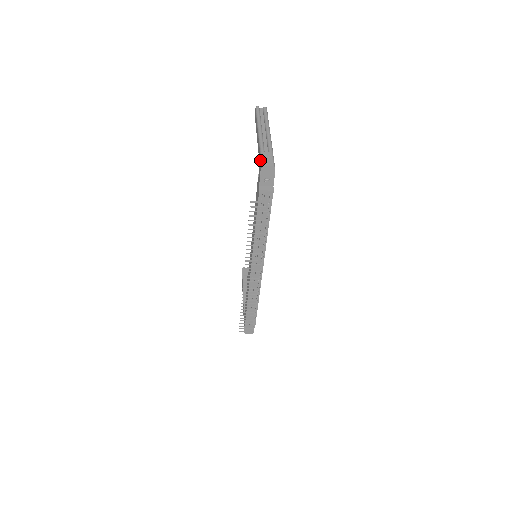
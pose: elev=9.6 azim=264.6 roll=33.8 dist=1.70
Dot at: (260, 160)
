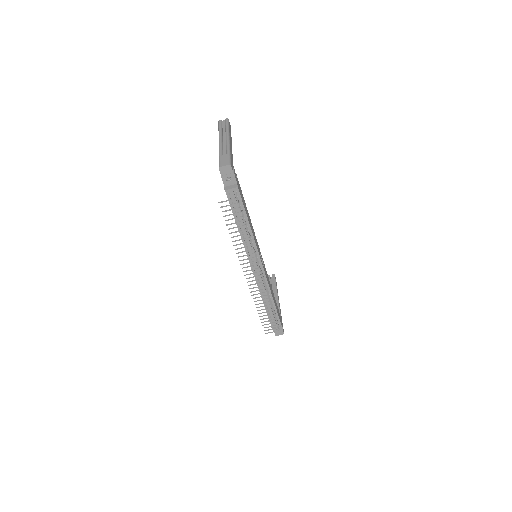
Dot at: occluded
